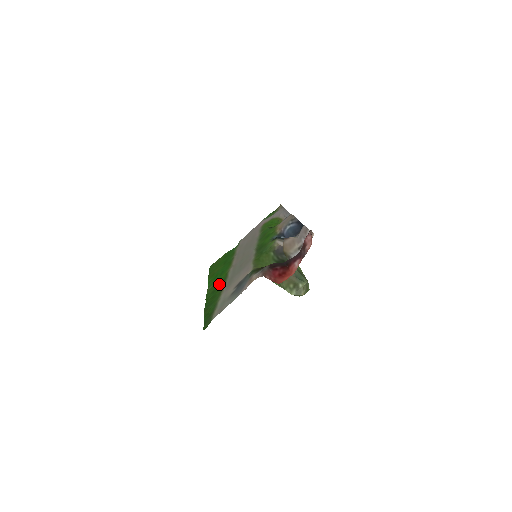
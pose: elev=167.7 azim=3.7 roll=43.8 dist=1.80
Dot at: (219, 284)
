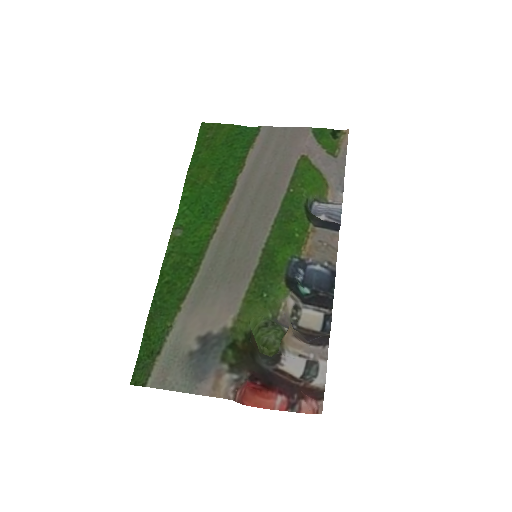
Dot at: (189, 257)
